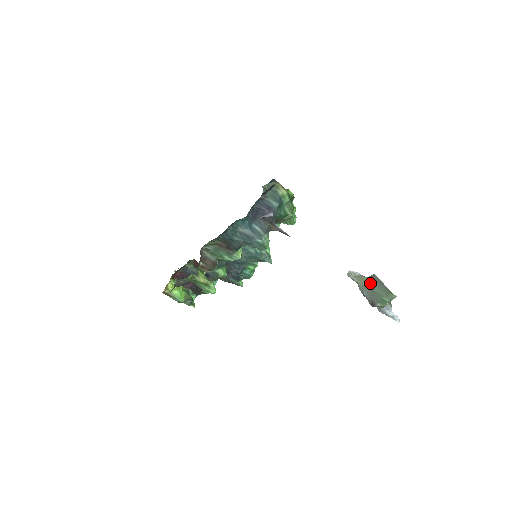
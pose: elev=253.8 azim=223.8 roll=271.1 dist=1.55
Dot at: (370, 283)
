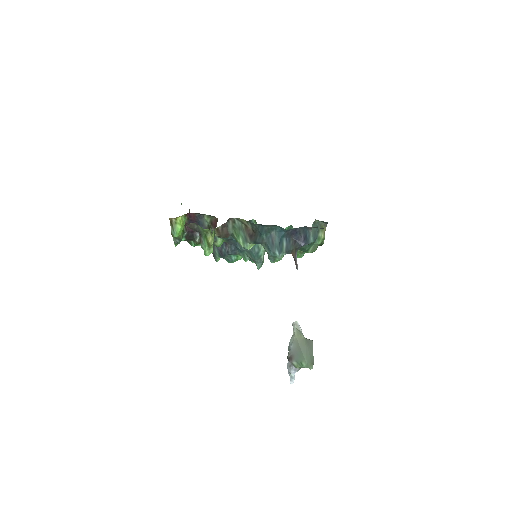
Dot at: (304, 344)
